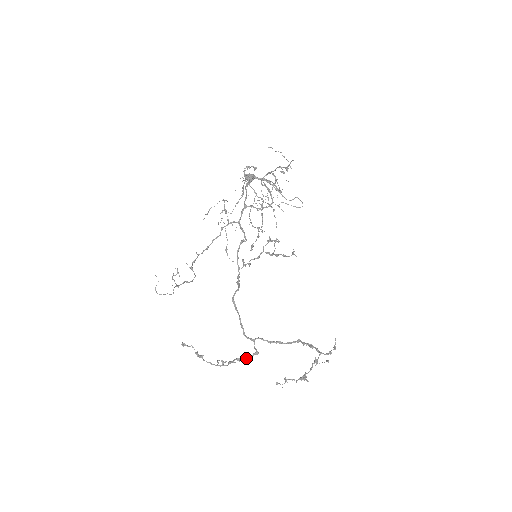
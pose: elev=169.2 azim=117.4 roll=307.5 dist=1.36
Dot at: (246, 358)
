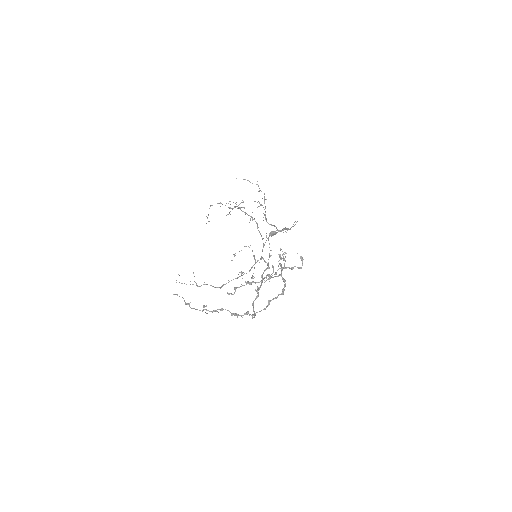
Dot at: (234, 314)
